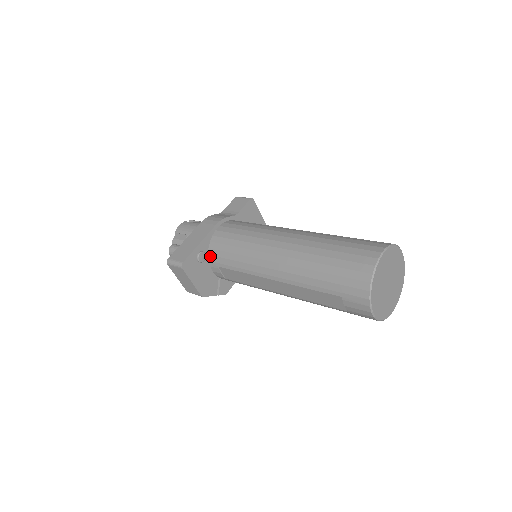
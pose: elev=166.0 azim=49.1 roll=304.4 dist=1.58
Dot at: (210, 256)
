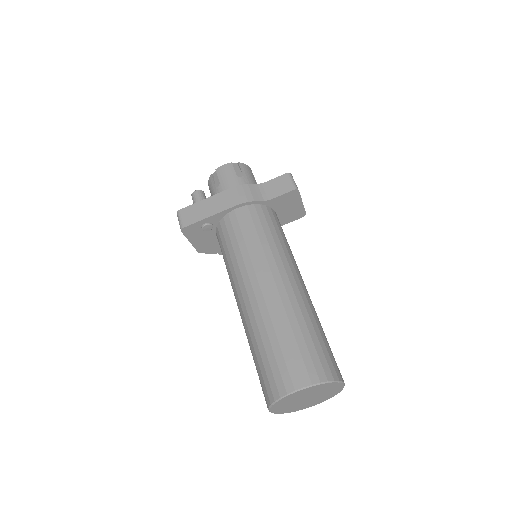
Dot at: (217, 229)
